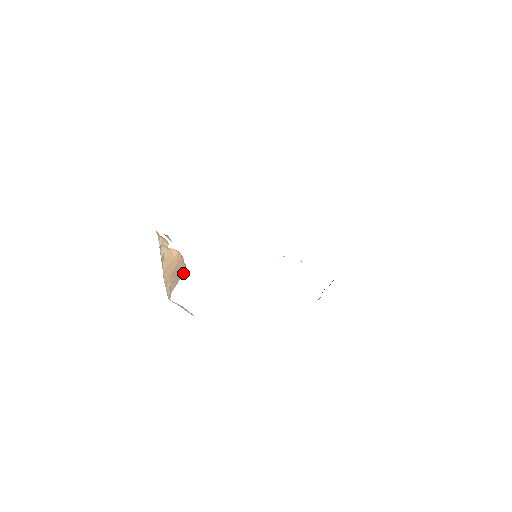
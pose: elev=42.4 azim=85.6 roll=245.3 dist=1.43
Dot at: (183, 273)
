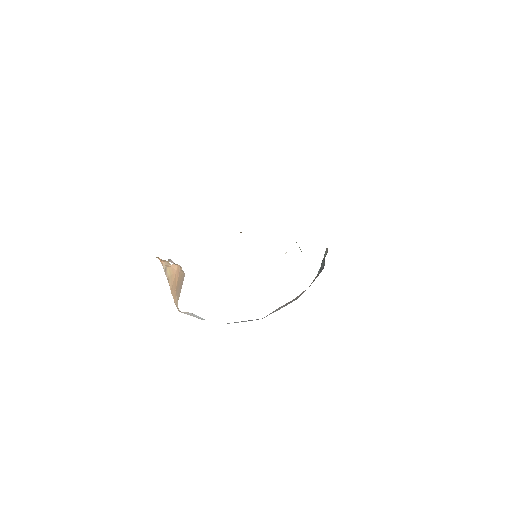
Dot at: (183, 280)
